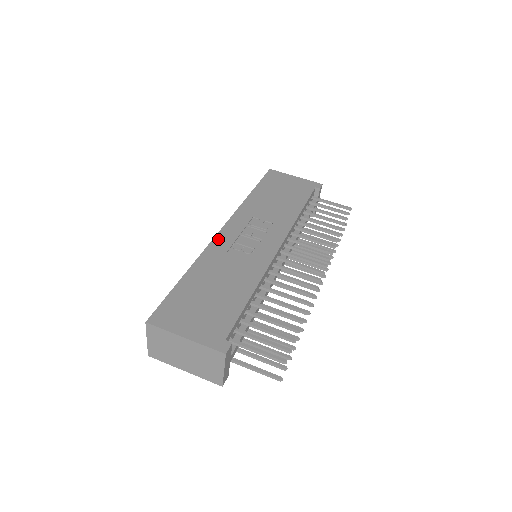
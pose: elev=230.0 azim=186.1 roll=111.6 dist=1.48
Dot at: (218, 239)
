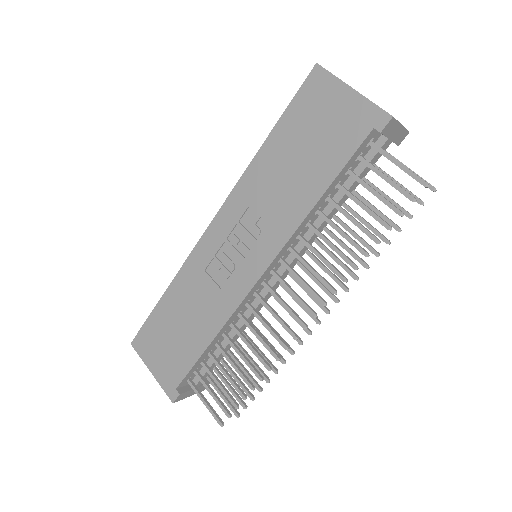
Dot at: (201, 245)
